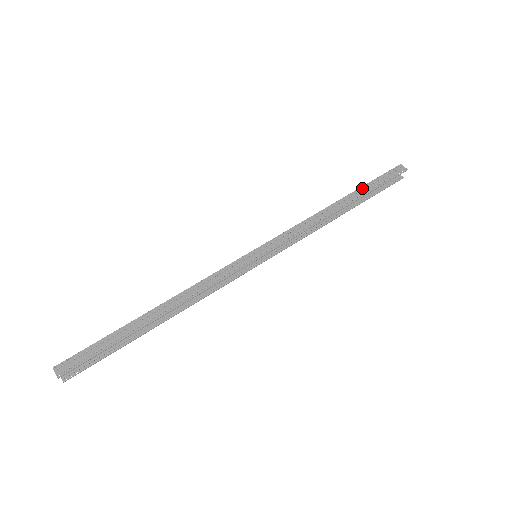
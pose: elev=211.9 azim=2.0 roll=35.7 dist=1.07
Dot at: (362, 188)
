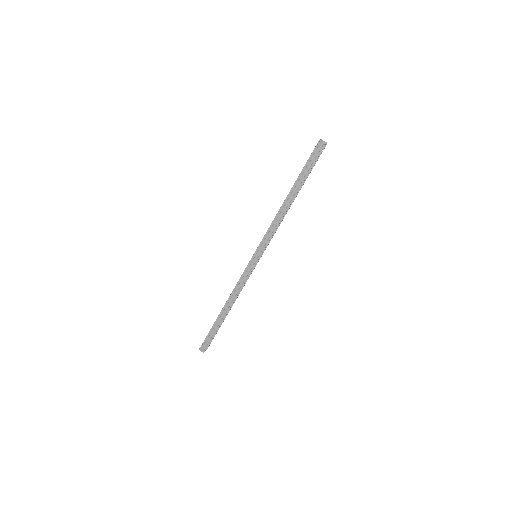
Dot at: (299, 178)
